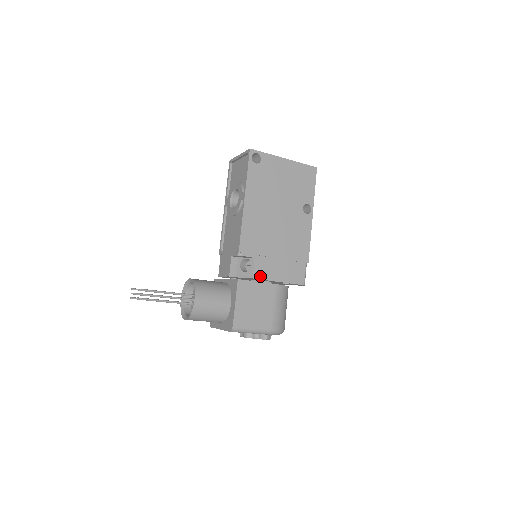
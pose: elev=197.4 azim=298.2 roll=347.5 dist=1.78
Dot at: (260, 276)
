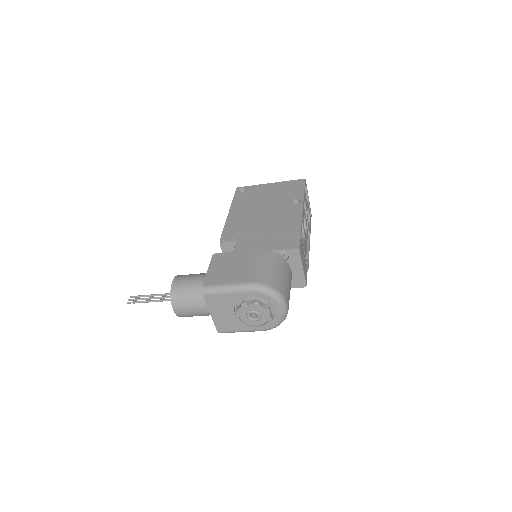
Dot at: occluded
